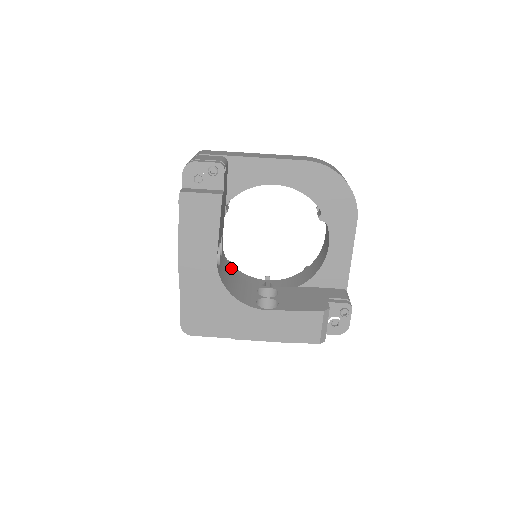
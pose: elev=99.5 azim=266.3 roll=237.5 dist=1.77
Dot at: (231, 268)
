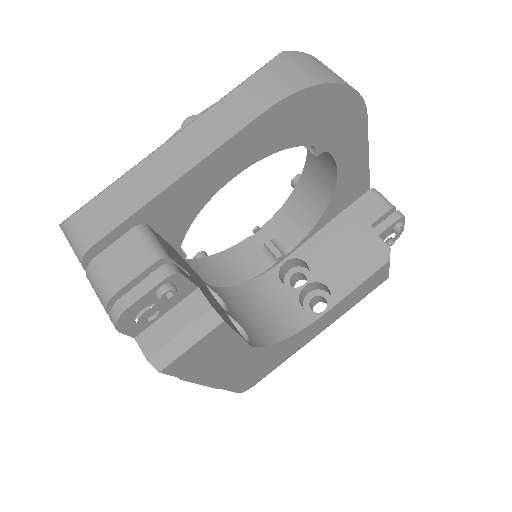
Dot at: (233, 288)
